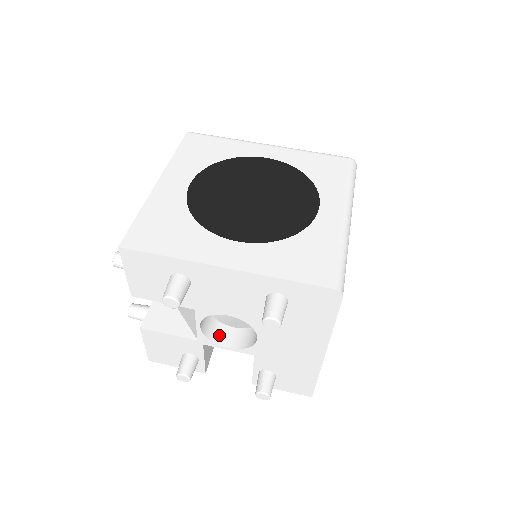
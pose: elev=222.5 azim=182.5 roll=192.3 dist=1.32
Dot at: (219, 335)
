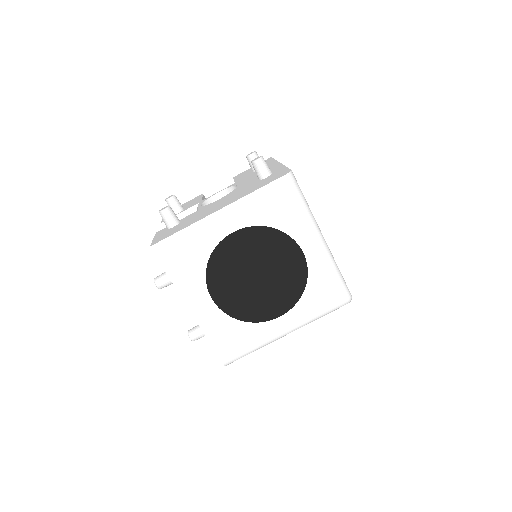
Dot at: occluded
